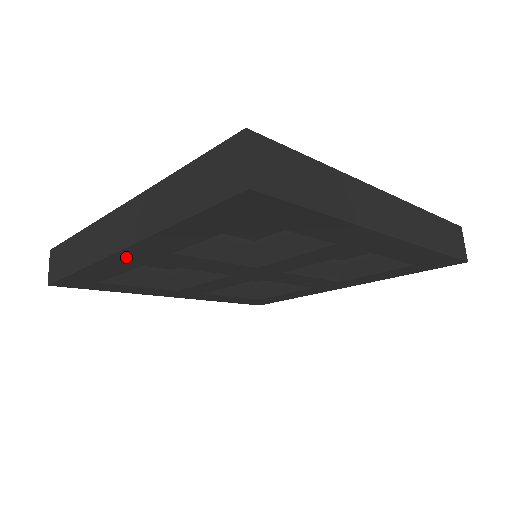
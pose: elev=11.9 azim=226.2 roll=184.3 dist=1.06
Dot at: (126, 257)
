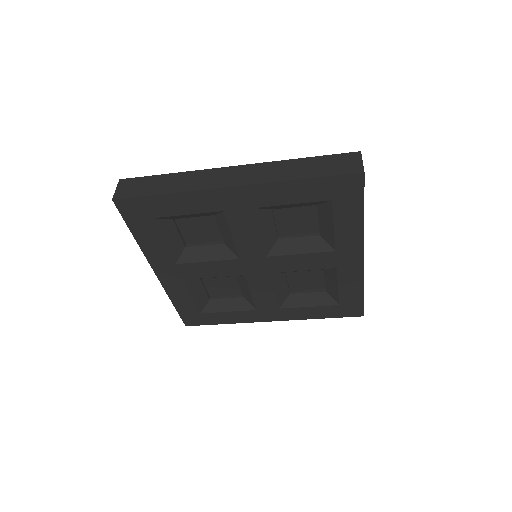
Dot at: (225, 196)
